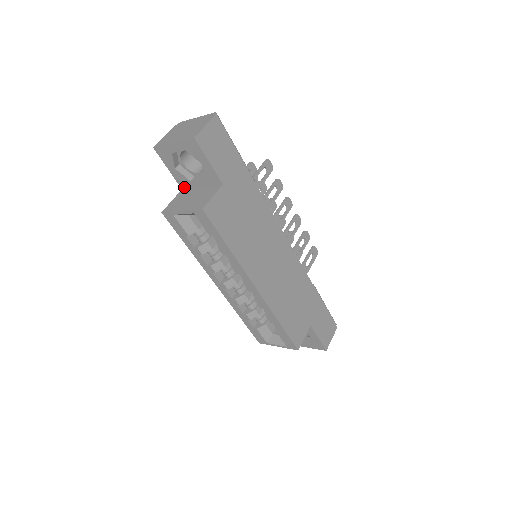
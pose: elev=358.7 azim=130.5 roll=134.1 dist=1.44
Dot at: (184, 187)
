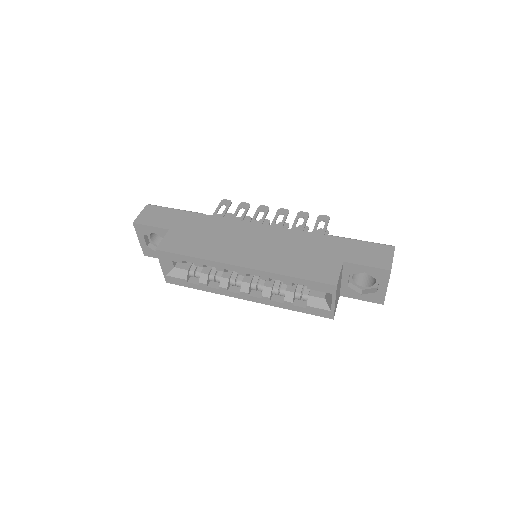
Dot at: occluded
